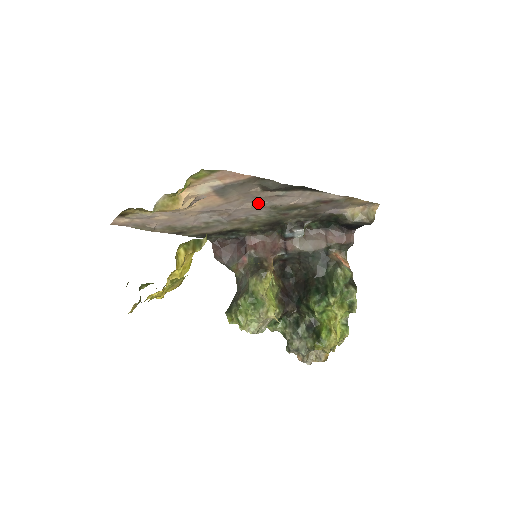
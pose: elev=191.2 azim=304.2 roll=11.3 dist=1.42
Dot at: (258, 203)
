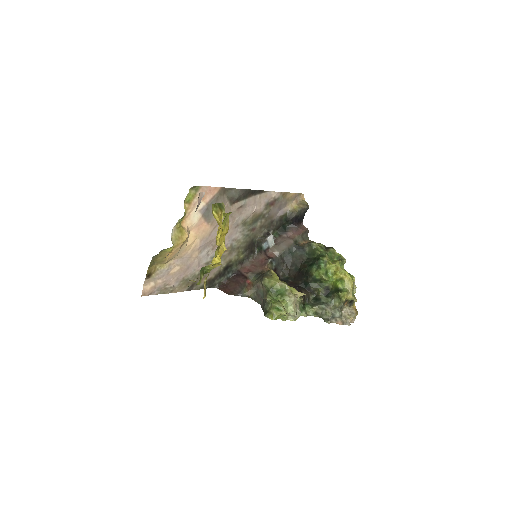
Dot at: (233, 222)
